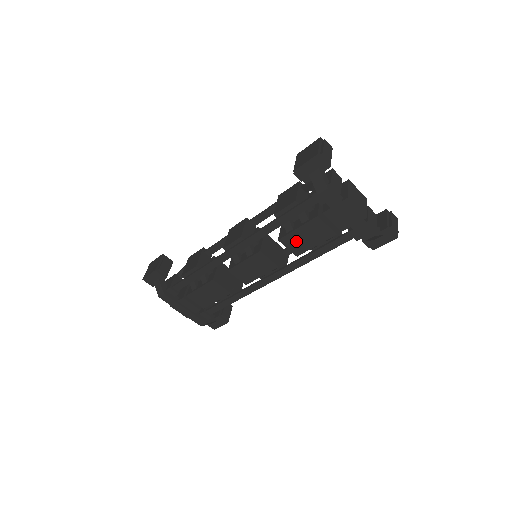
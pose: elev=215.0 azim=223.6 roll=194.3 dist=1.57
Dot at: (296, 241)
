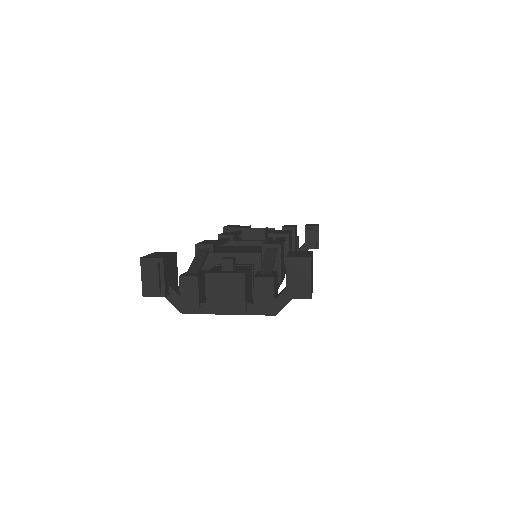
Dot at: occluded
